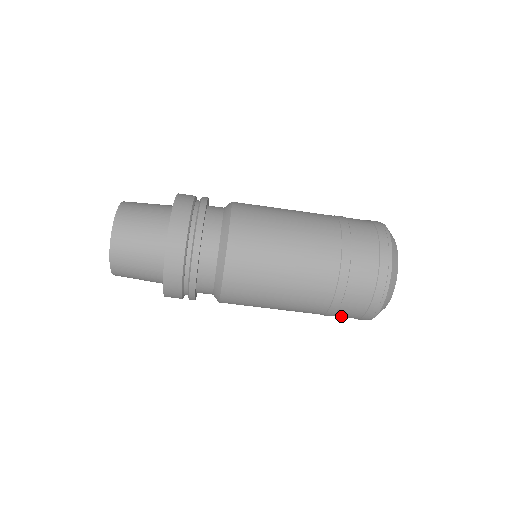
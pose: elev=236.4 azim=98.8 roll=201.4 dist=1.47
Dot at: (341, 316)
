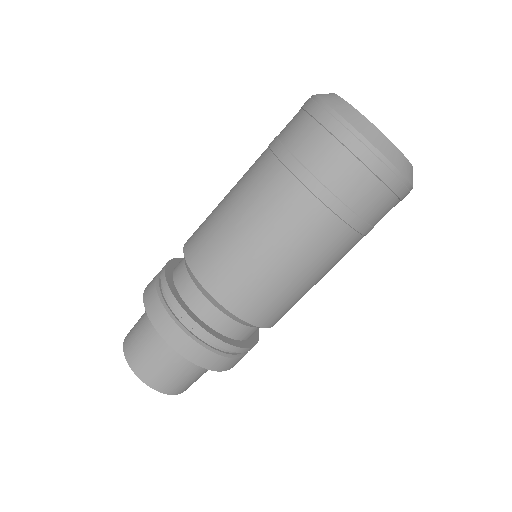
Dot at: (337, 179)
